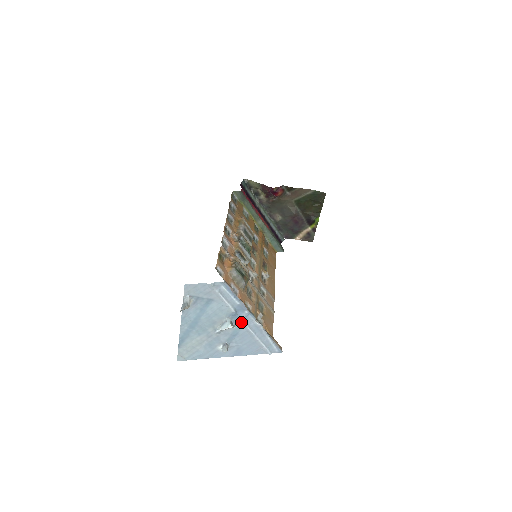
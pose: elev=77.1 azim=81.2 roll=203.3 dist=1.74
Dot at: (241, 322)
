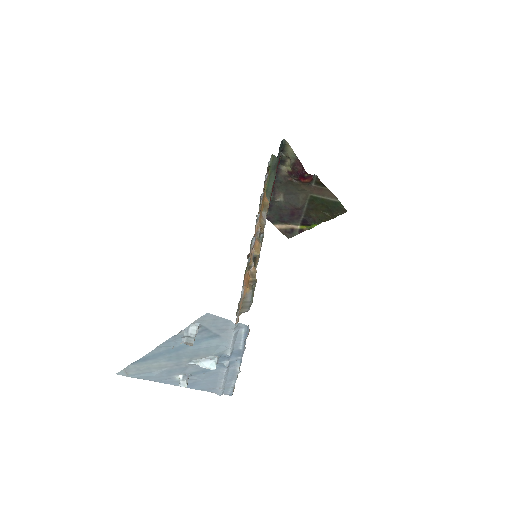
Dot at: (225, 365)
